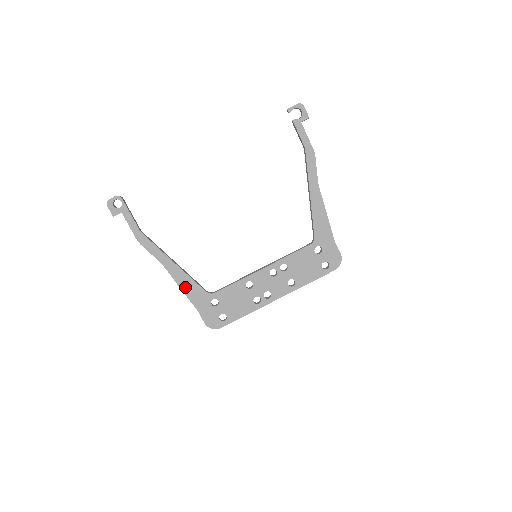
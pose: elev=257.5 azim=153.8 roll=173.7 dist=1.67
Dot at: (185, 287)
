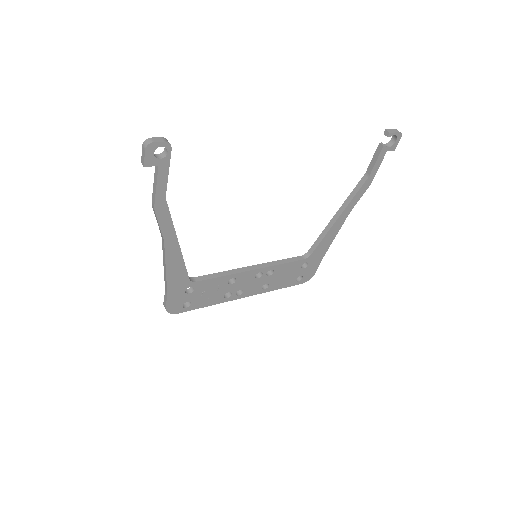
Dot at: (172, 270)
